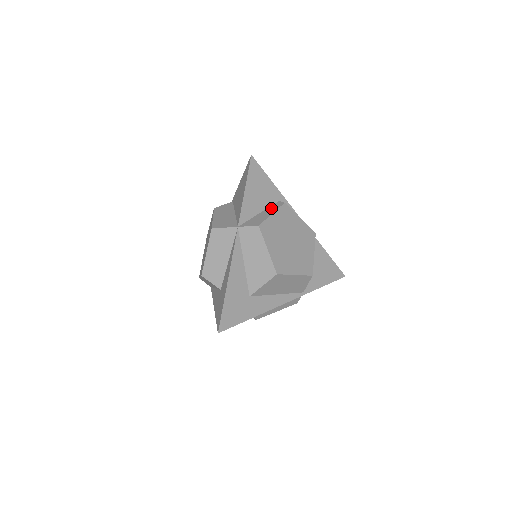
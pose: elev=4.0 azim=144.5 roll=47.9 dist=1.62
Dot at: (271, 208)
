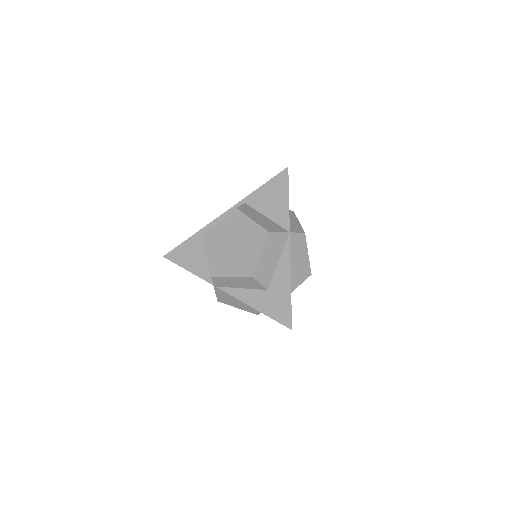
Dot at: (291, 216)
